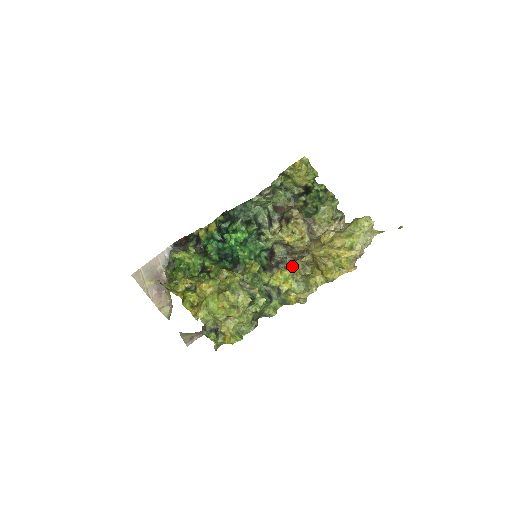
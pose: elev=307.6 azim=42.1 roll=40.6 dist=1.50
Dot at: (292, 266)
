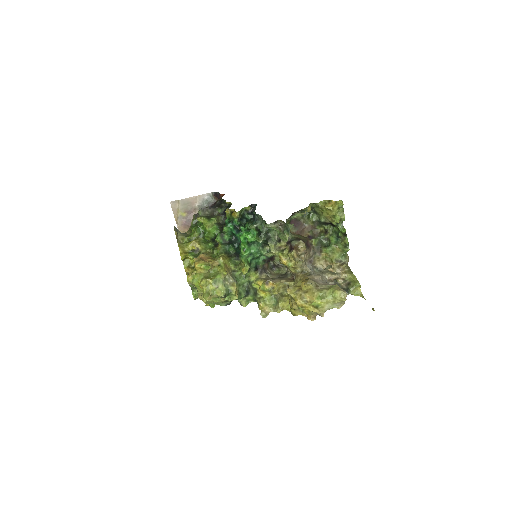
Dot at: (273, 284)
